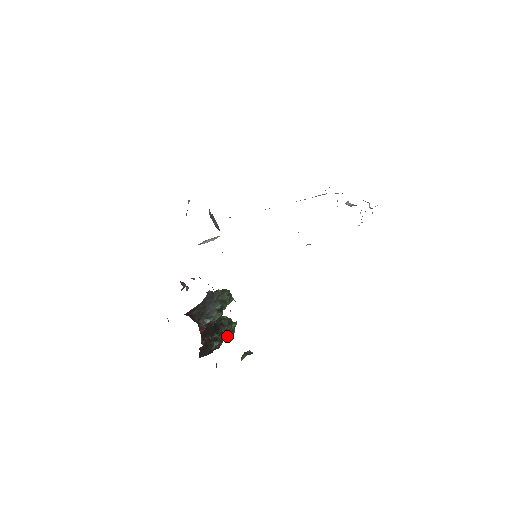
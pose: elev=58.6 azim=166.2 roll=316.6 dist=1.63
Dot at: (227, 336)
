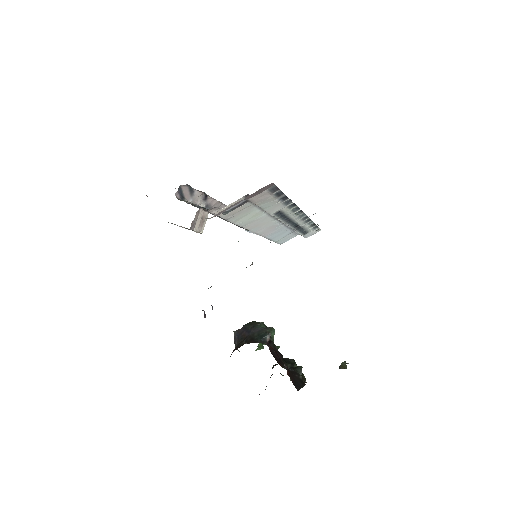
Dot at: occluded
